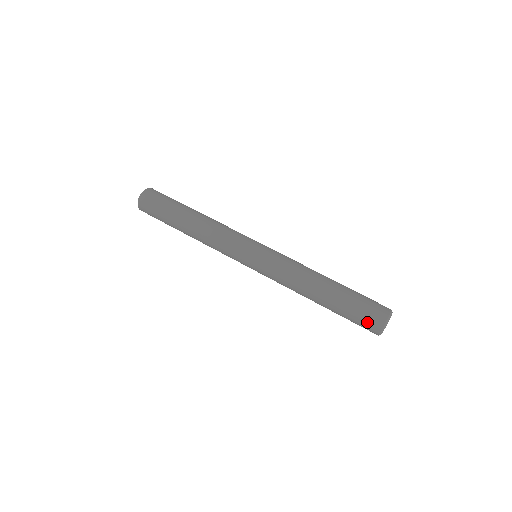
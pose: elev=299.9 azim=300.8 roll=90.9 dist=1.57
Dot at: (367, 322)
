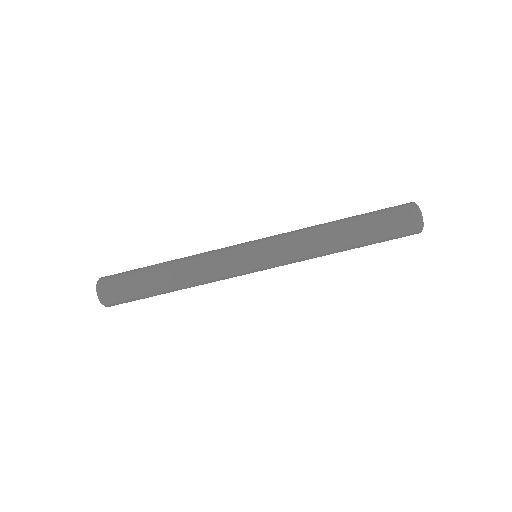
Dot at: occluded
